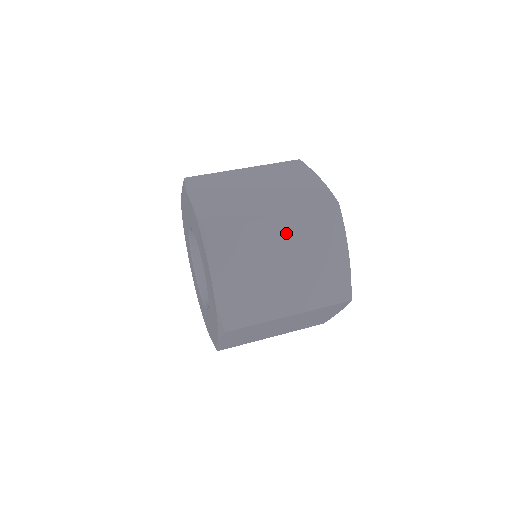
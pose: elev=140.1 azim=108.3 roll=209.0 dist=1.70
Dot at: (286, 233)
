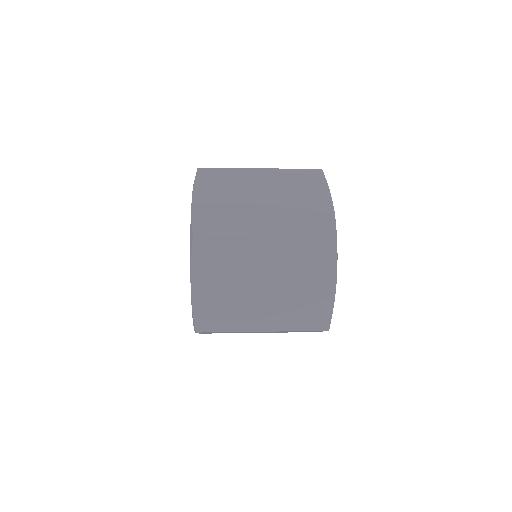
Dot at: (269, 180)
